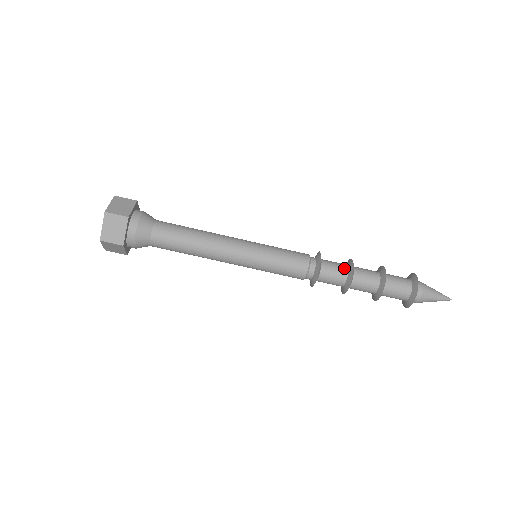
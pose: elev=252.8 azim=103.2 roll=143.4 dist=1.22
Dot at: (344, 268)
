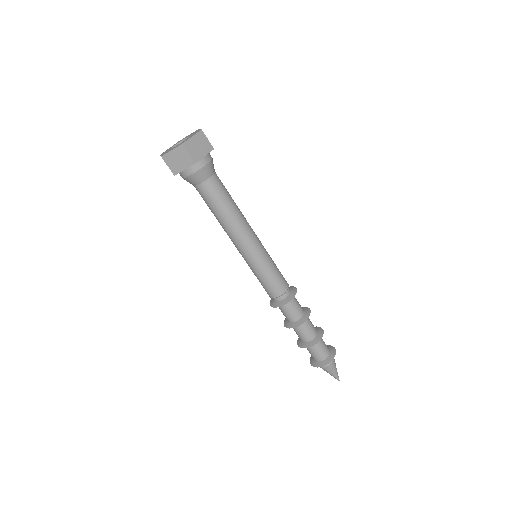
Dot at: (300, 315)
